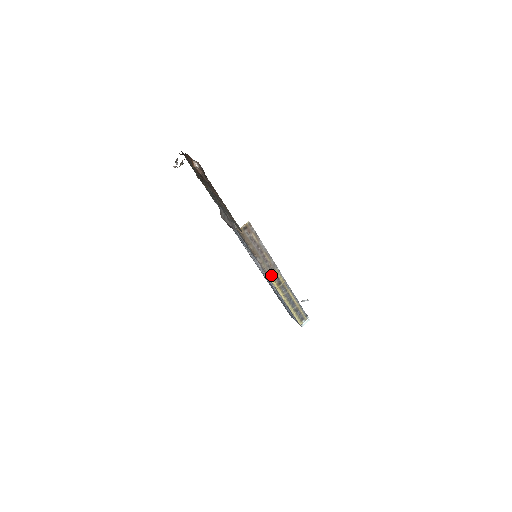
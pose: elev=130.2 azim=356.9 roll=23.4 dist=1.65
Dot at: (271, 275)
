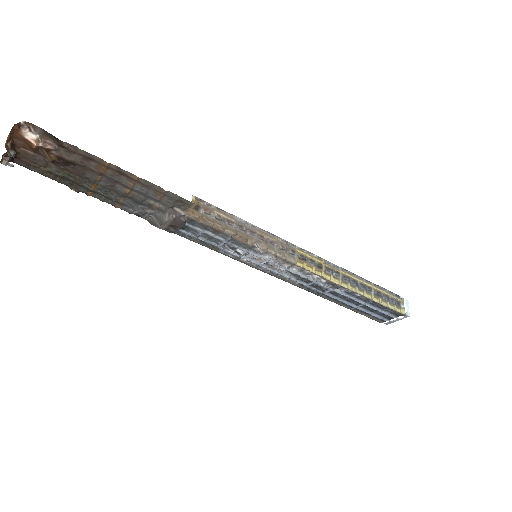
Dot at: (297, 261)
